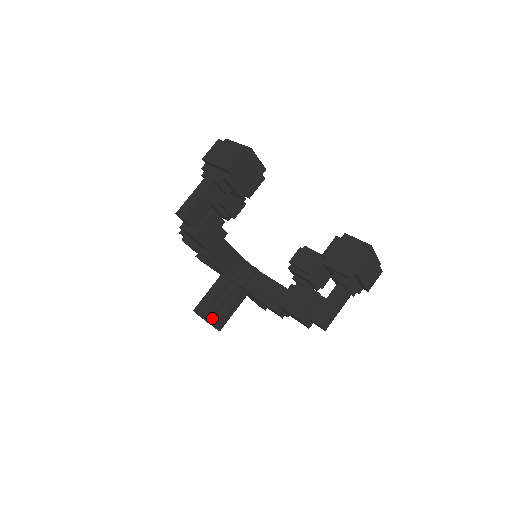
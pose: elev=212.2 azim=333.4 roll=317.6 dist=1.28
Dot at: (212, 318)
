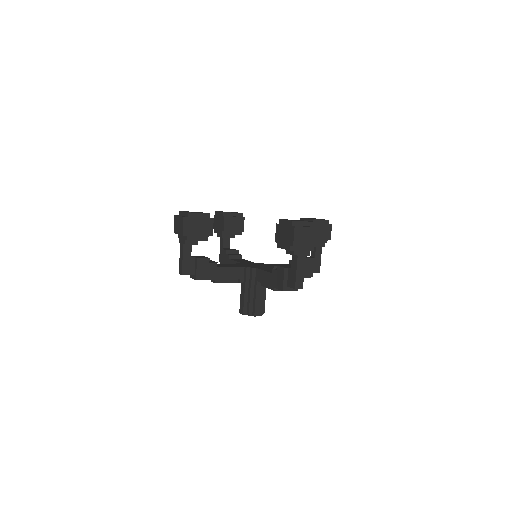
Dot at: (250, 311)
